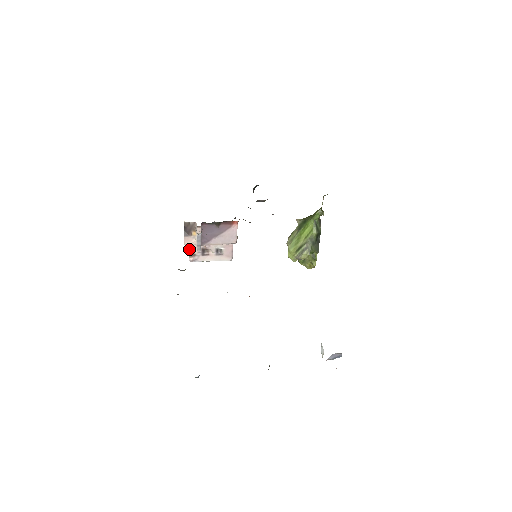
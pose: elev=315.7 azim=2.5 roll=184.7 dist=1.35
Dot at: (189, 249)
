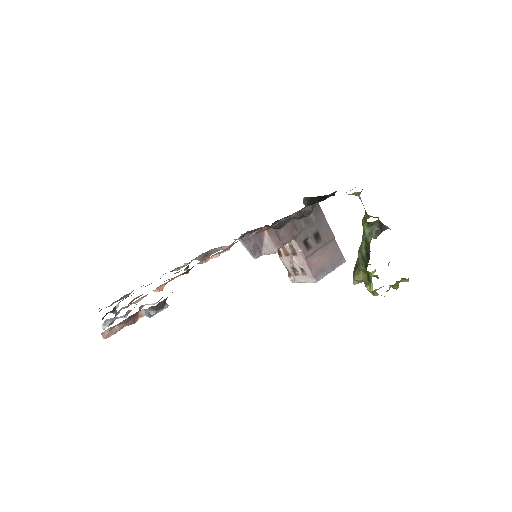
Dot at: (286, 268)
